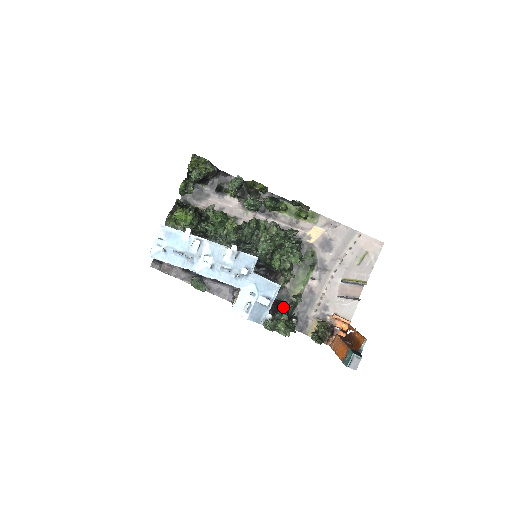
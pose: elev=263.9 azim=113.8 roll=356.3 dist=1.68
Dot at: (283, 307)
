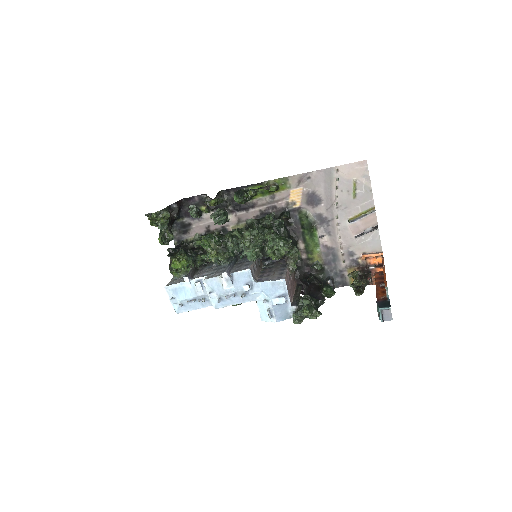
Dot at: (310, 280)
